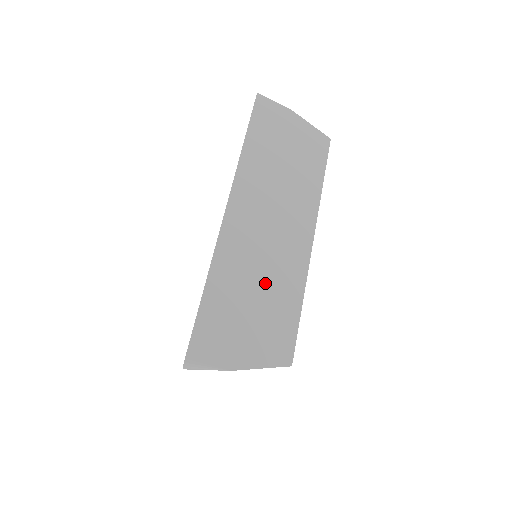
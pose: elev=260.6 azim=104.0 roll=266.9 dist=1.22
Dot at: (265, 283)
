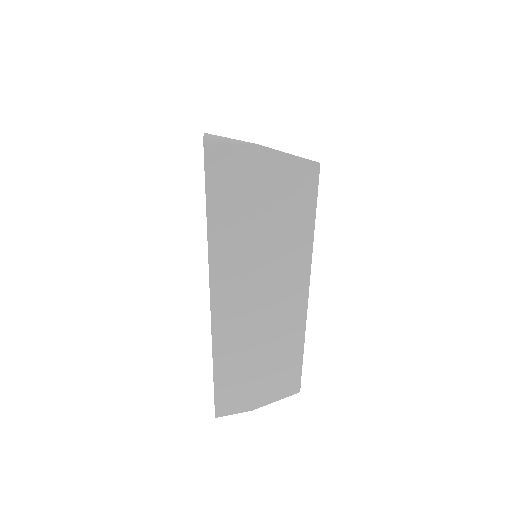
Dot at: (266, 349)
